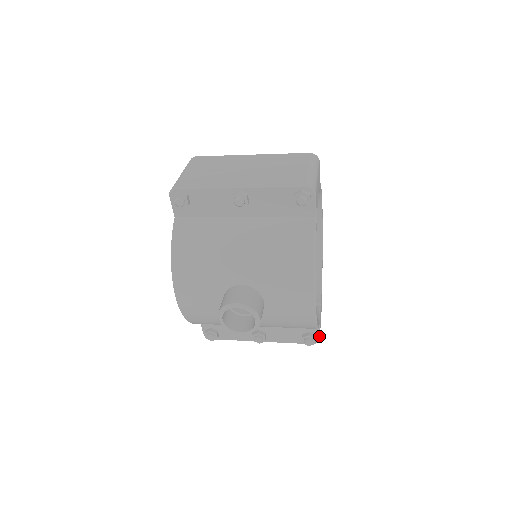
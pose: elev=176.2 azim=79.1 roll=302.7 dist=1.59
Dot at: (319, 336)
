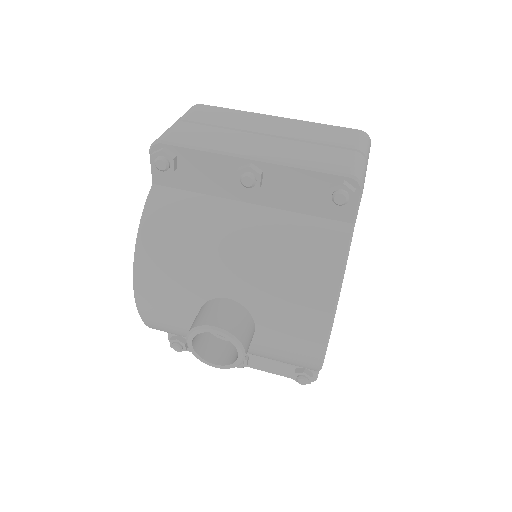
Dot at: (317, 375)
